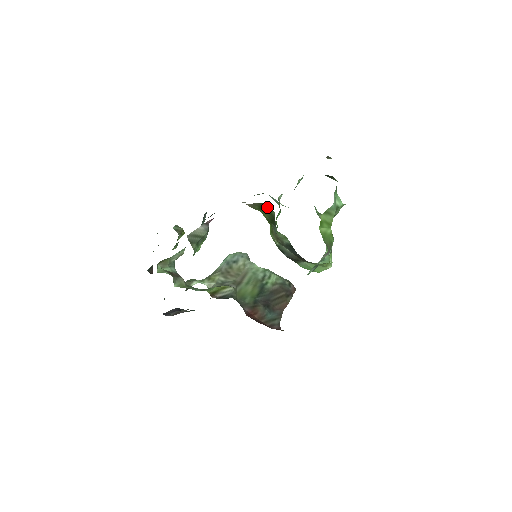
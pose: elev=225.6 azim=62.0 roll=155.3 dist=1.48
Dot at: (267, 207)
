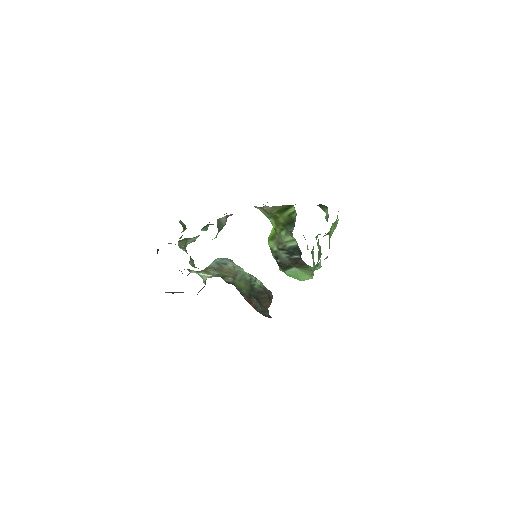
Dot at: (290, 210)
